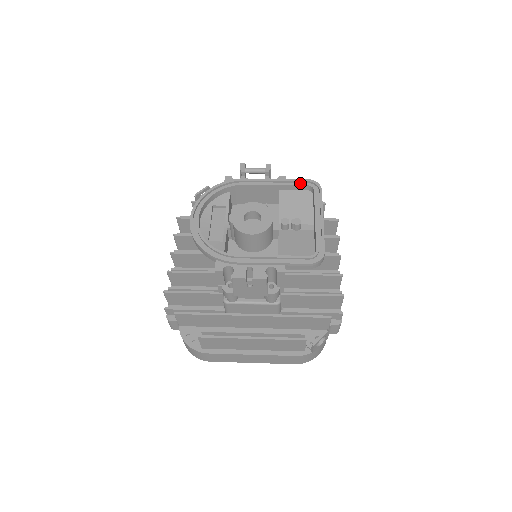
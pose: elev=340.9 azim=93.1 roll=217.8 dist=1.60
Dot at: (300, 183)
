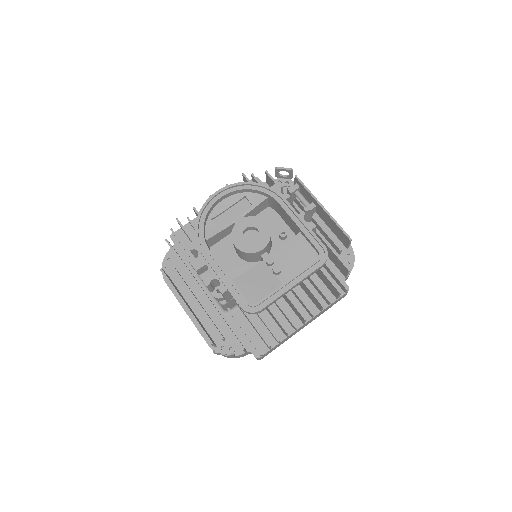
Dot at: (315, 243)
